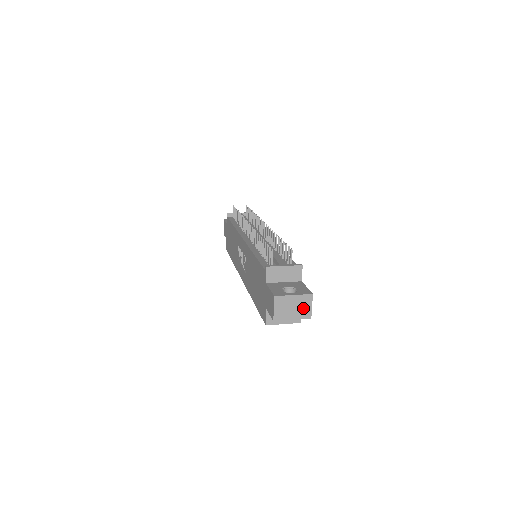
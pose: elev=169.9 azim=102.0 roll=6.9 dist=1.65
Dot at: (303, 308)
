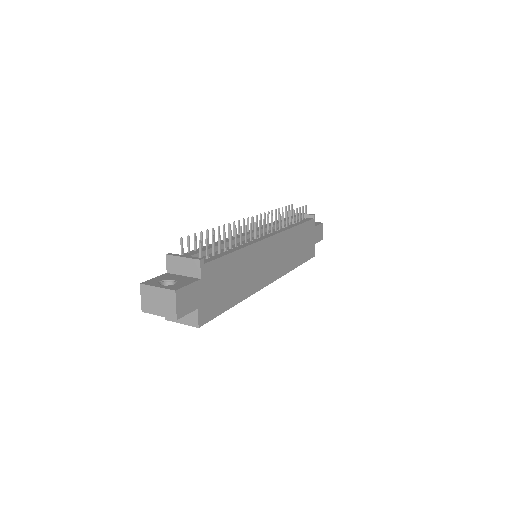
Dot at: (168, 305)
